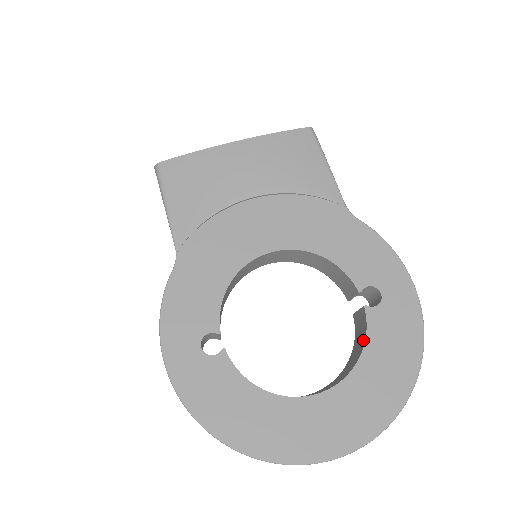
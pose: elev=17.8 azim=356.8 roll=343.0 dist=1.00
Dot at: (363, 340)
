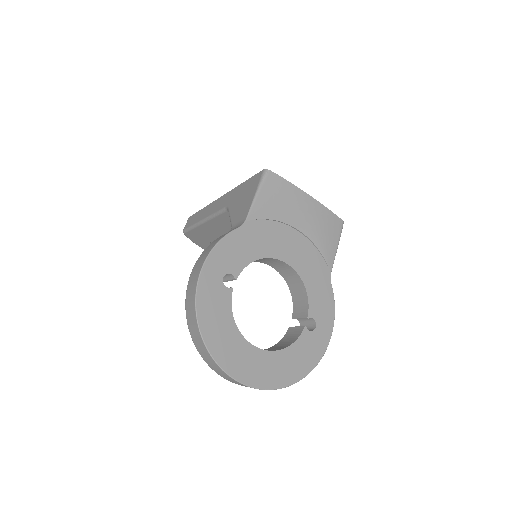
Dot at: (292, 341)
